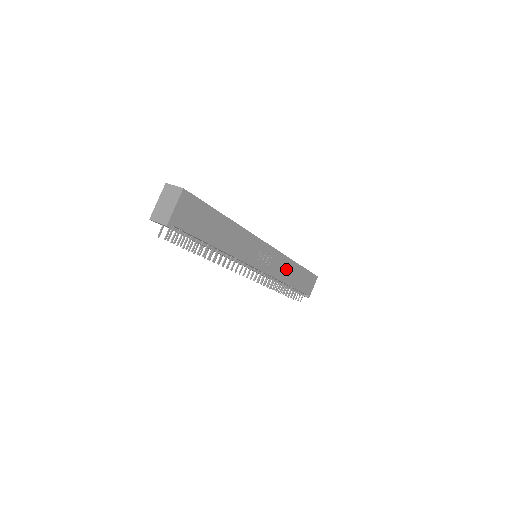
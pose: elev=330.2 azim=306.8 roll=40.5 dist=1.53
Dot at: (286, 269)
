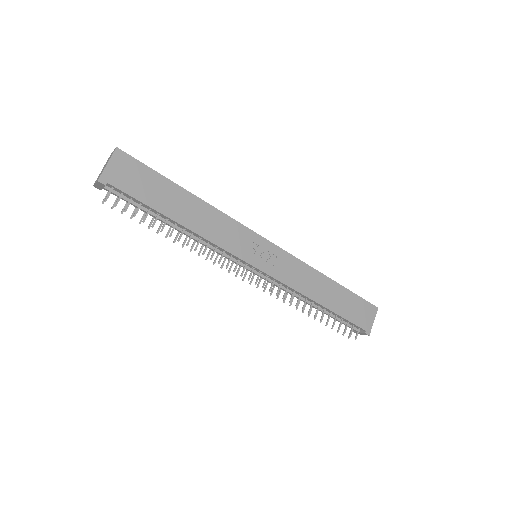
Dot at: (309, 280)
